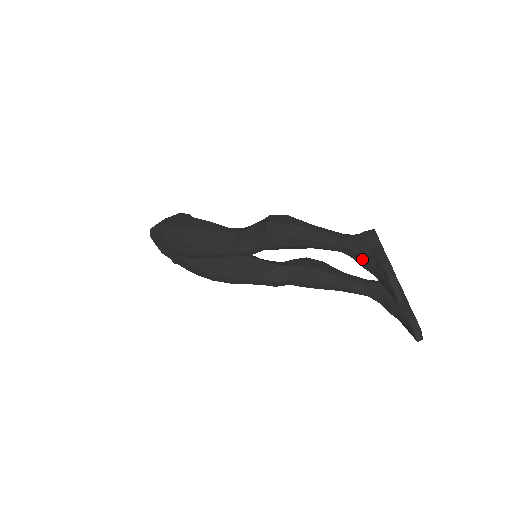
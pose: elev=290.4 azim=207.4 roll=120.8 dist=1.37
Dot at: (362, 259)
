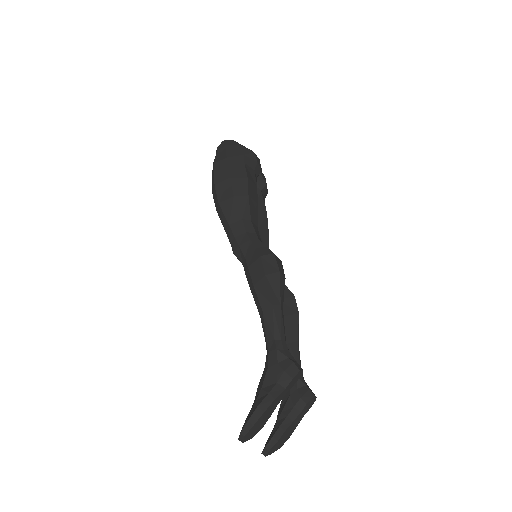
Dot at: (263, 379)
